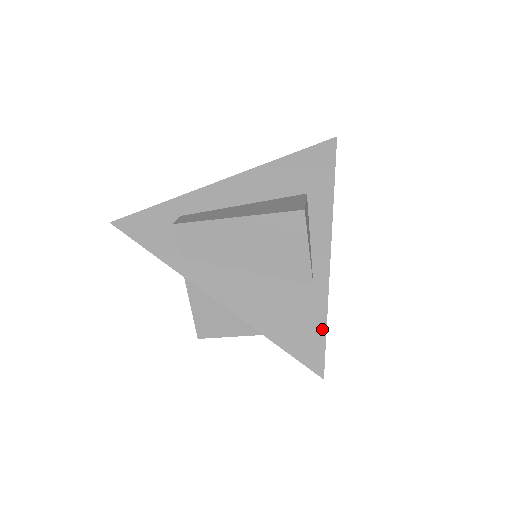
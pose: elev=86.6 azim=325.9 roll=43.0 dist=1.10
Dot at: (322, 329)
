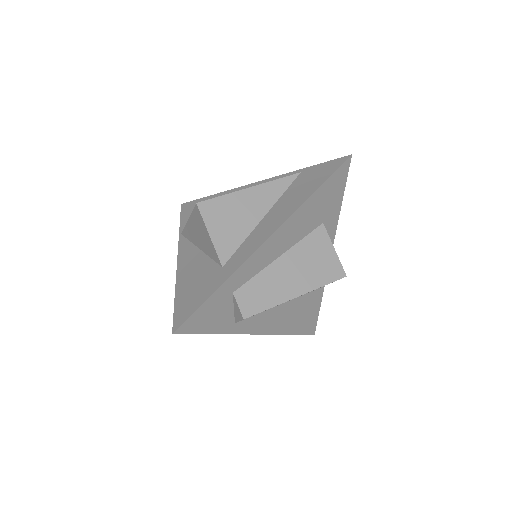
Dot at: (318, 311)
